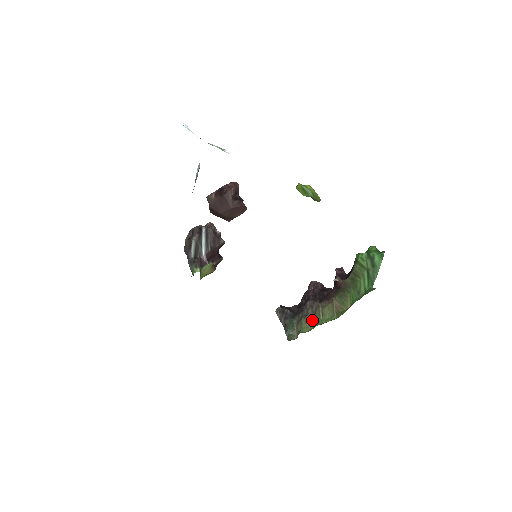
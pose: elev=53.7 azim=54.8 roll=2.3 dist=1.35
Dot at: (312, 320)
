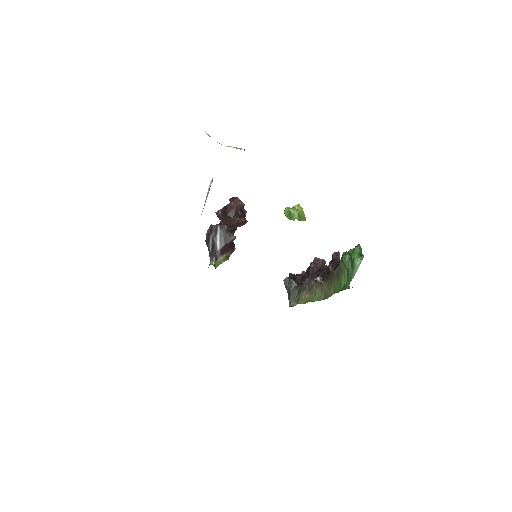
Dot at: (307, 295)
